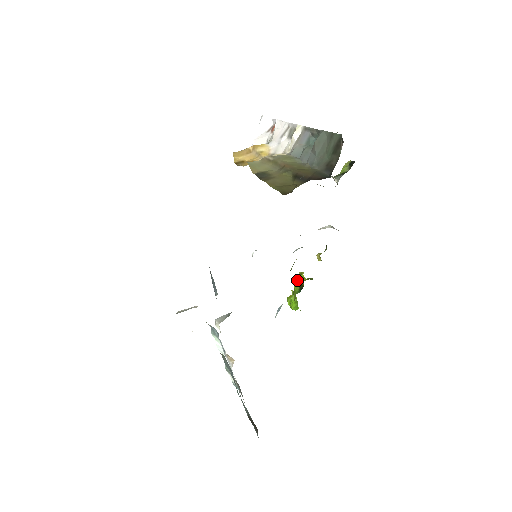
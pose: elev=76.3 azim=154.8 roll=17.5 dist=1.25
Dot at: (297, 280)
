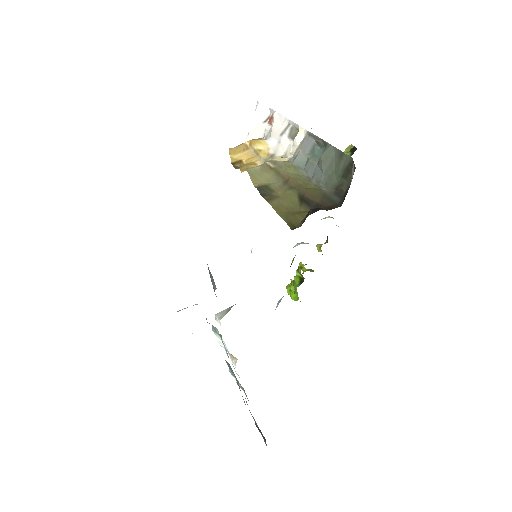
Dot at: (297, 273)
